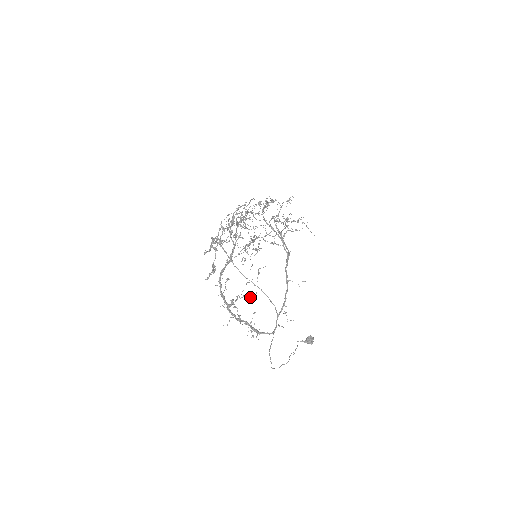
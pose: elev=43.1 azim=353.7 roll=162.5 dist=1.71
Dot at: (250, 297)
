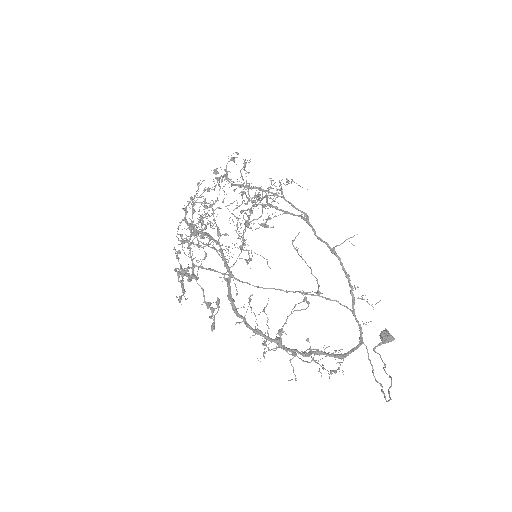
Dot at: (304, 300)
